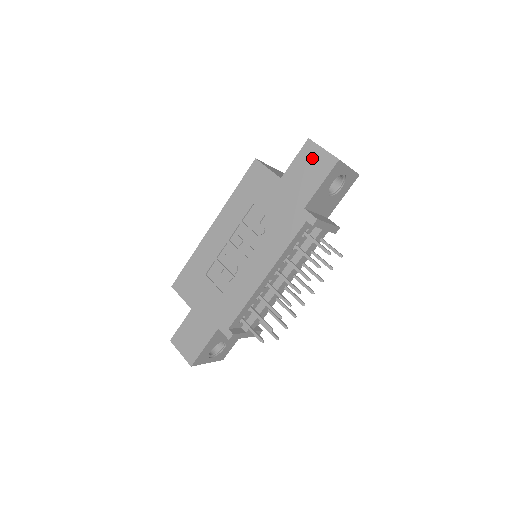
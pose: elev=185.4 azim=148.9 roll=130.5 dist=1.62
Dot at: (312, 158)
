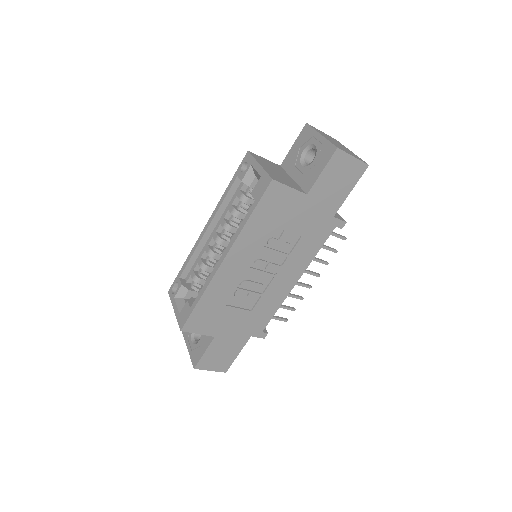
Dot at: (342, 168)
